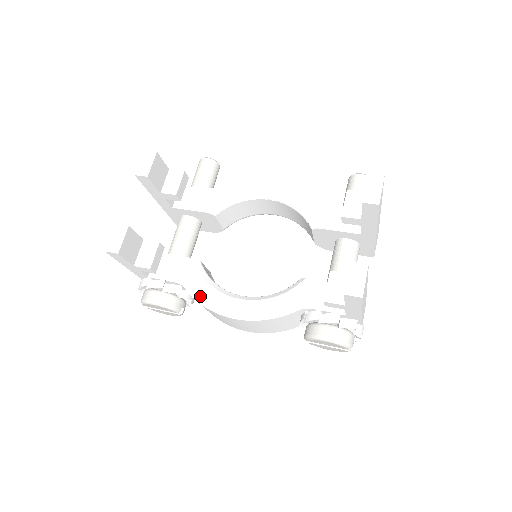
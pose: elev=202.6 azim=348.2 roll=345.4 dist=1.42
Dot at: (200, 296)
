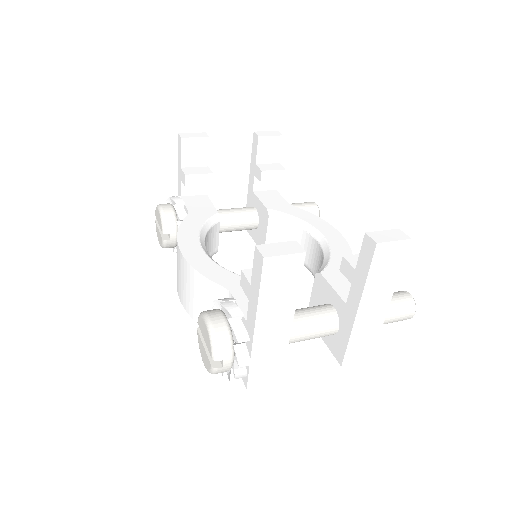
Dot at: (186, 225)
